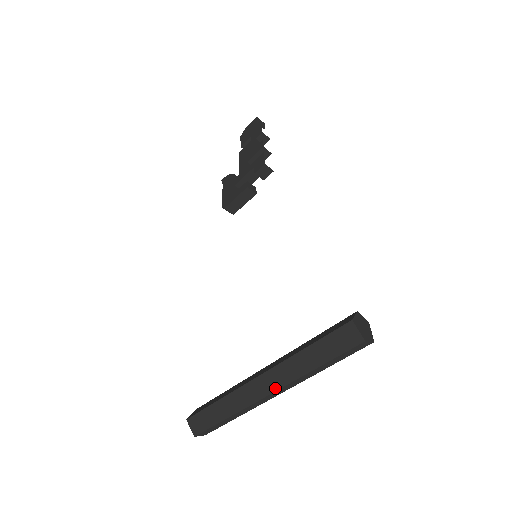
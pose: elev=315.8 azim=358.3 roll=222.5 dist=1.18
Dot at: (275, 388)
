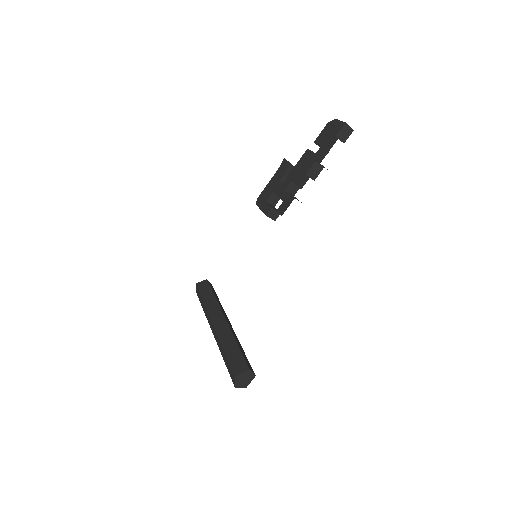
Dot at: (215, 337)
